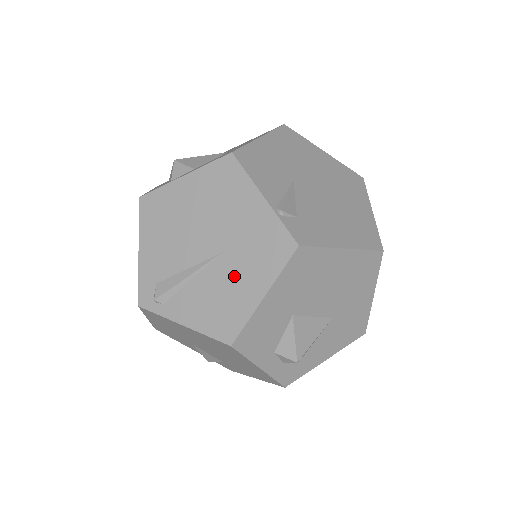
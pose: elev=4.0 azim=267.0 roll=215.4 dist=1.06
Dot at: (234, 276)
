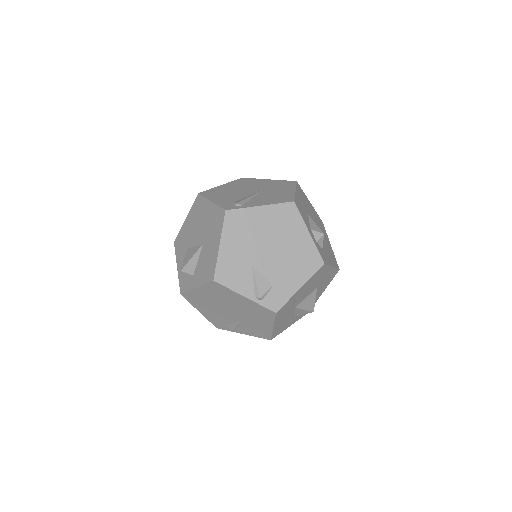
Dot at: (275, 191)
